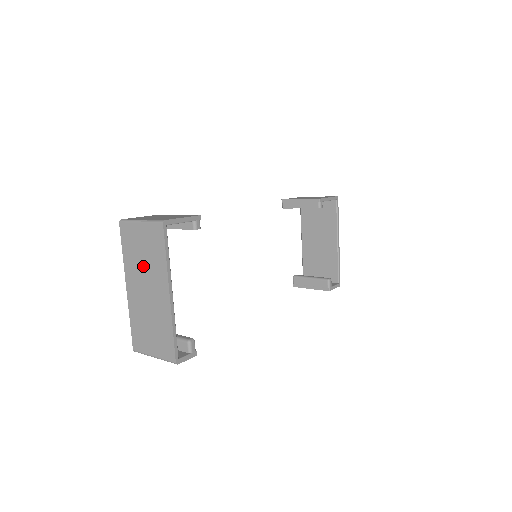
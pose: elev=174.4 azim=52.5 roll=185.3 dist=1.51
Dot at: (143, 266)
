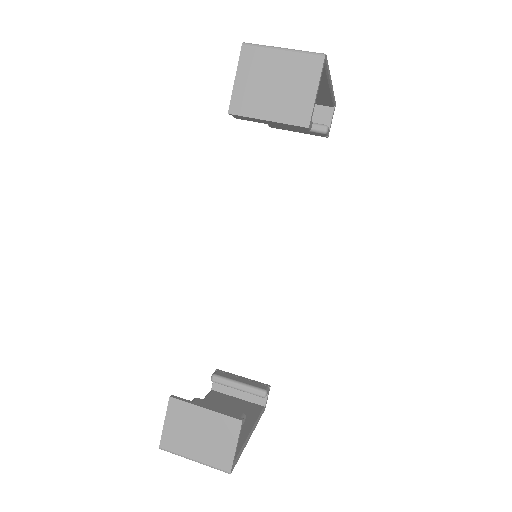
Dot at: occluded
